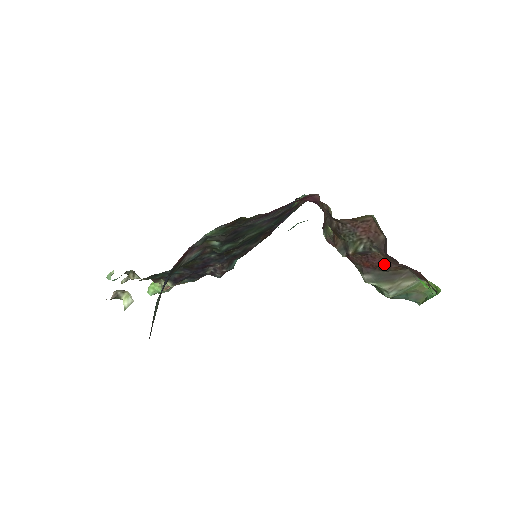
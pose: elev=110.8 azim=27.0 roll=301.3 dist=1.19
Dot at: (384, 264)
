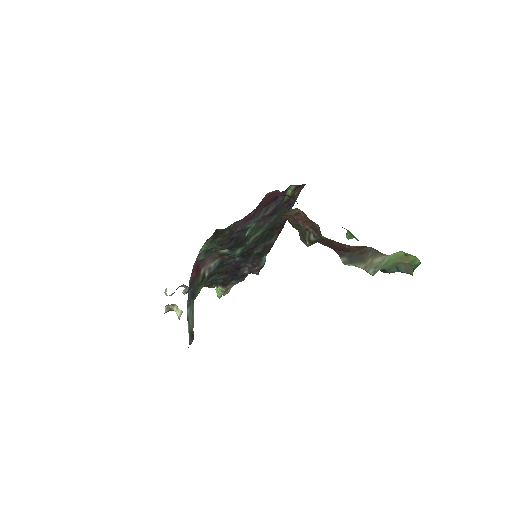
Dot at: (343, 247)
